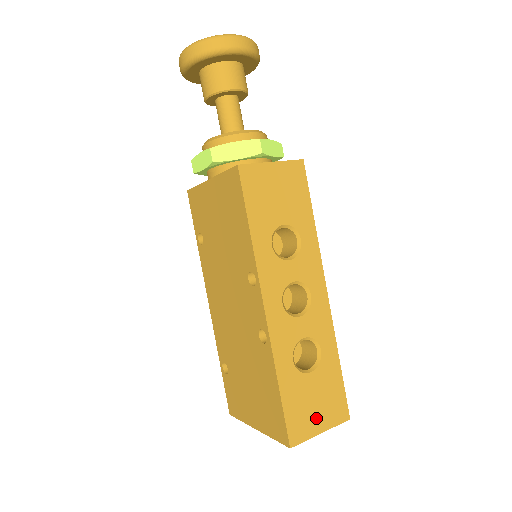
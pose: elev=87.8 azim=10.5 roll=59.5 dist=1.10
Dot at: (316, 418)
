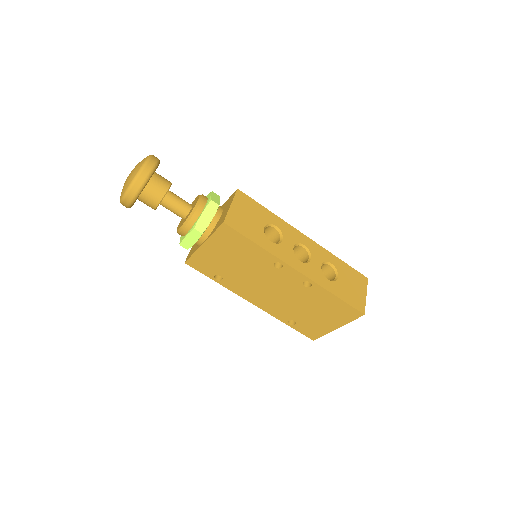
Dot at: (359, 292)
